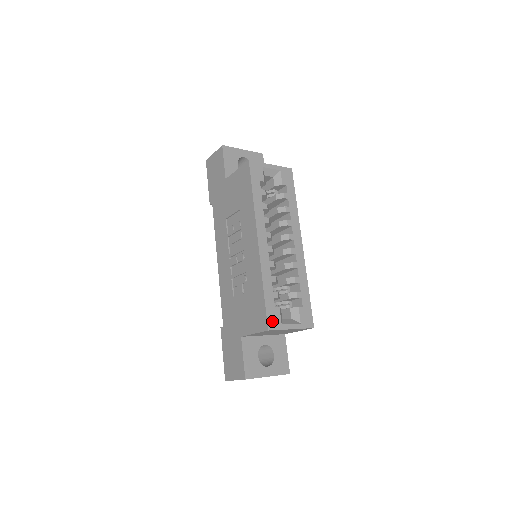
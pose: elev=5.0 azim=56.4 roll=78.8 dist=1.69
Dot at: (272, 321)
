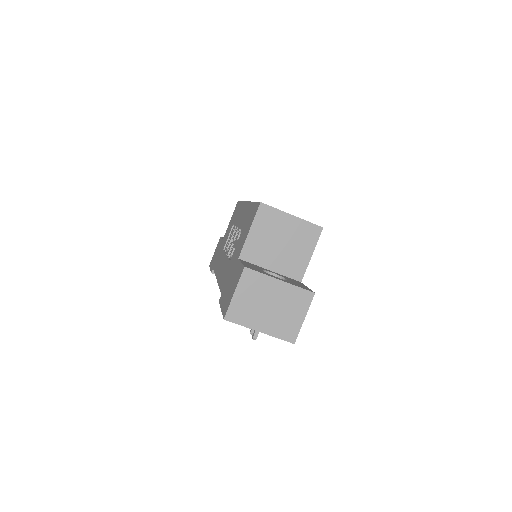
Dot at: occluded
